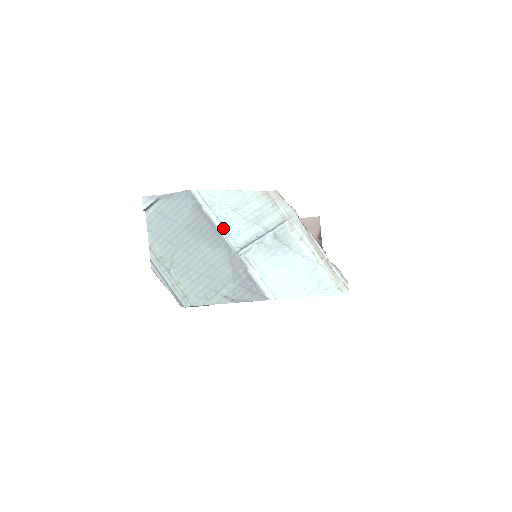
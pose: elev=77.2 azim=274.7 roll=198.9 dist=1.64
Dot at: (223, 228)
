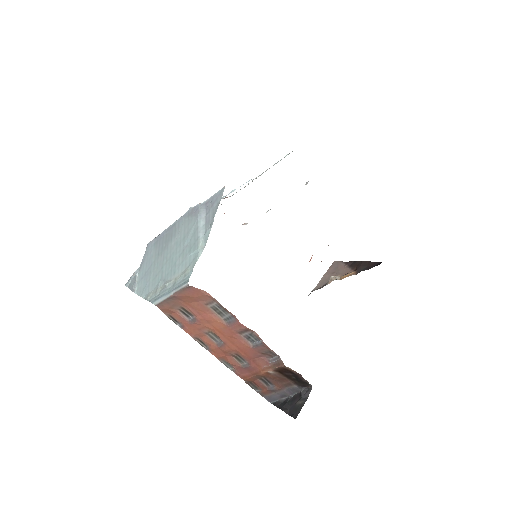
Dot at: occluded
